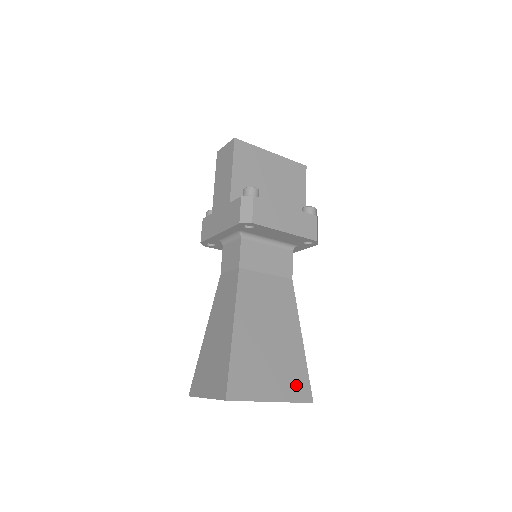
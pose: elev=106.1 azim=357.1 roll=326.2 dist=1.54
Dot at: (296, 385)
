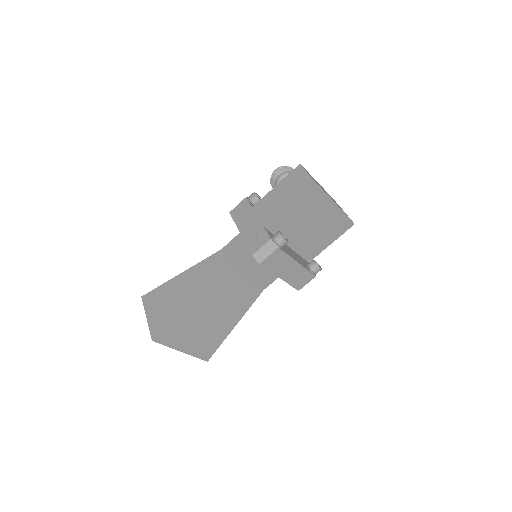
Dot at: (205, 349)
